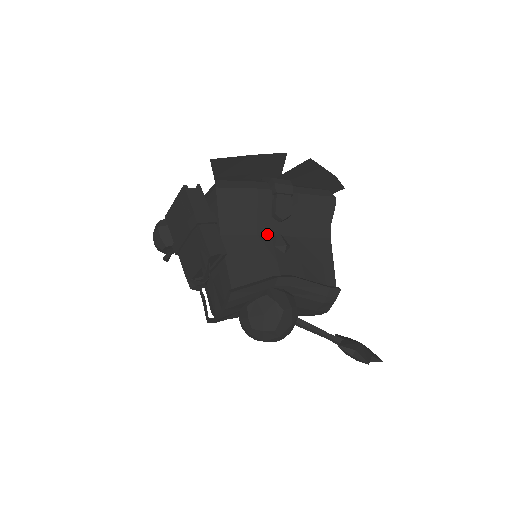
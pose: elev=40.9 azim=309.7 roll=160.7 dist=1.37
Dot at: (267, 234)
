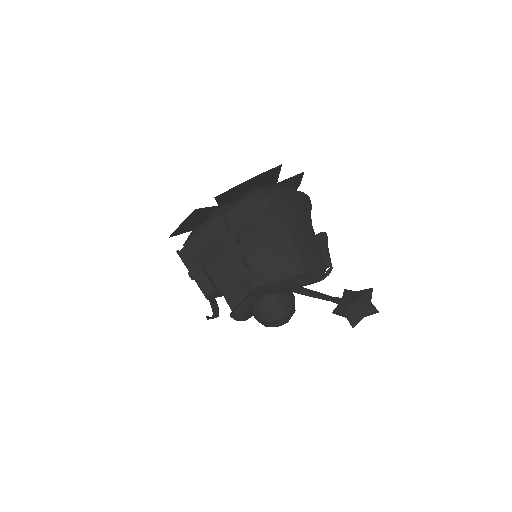
Dot at: (235, 258)
